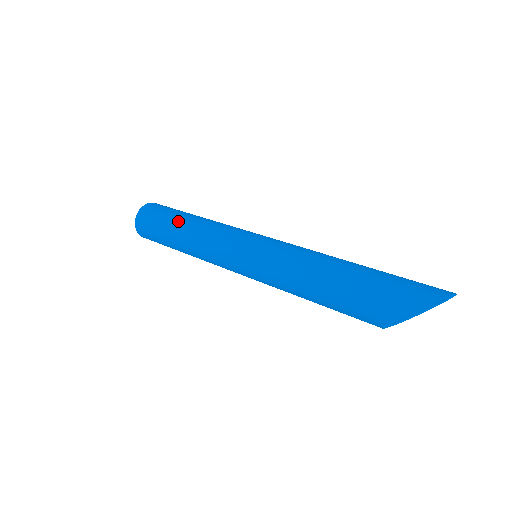
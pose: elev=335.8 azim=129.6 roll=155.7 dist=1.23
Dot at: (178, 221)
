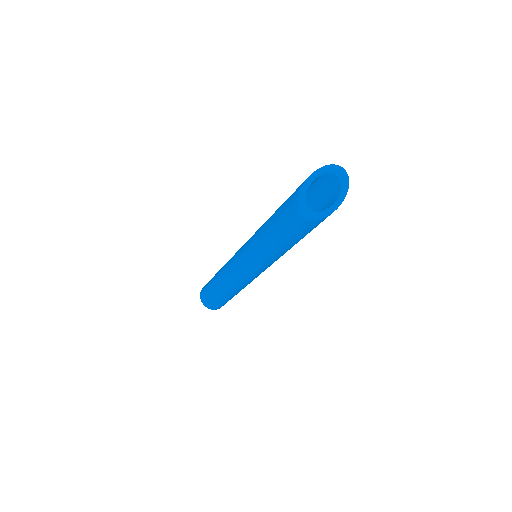
Dot at: occluded
